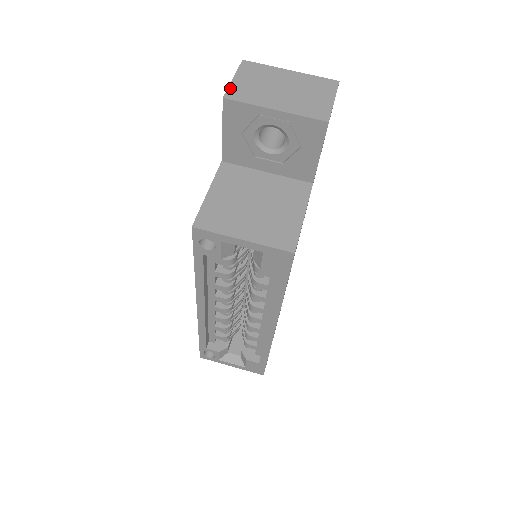
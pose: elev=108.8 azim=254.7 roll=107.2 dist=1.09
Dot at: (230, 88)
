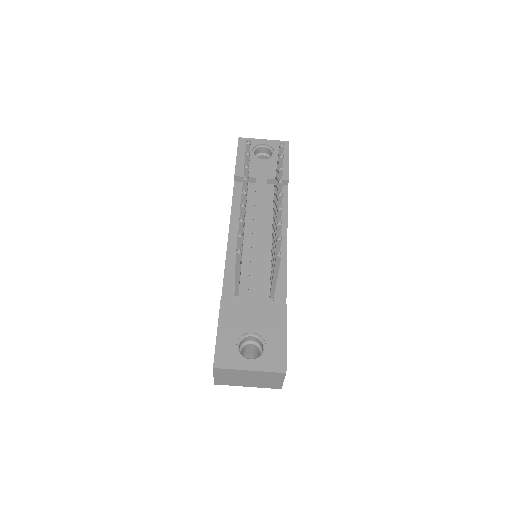
Dot at: (215, 381)
